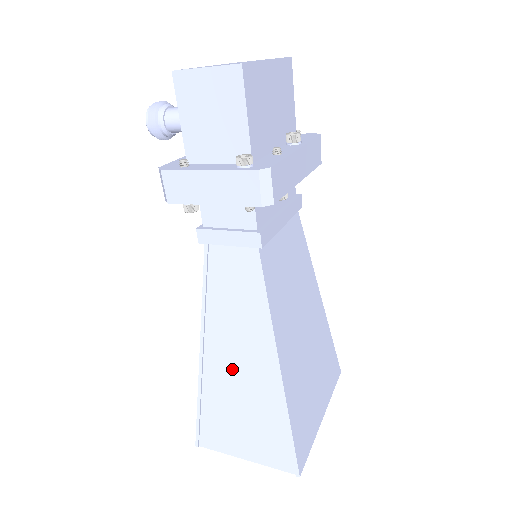
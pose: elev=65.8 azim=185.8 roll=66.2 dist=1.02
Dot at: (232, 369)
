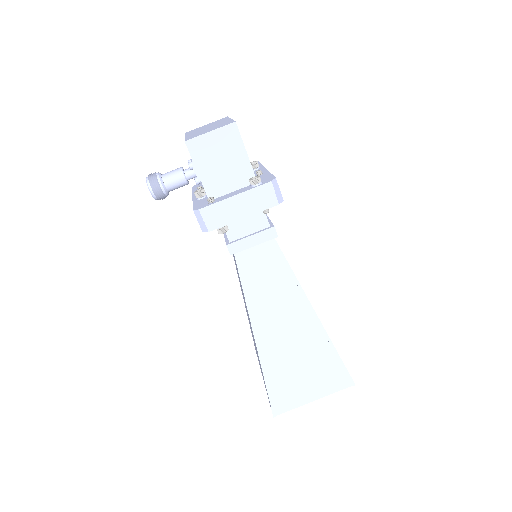
Dot at: (282, 336)
